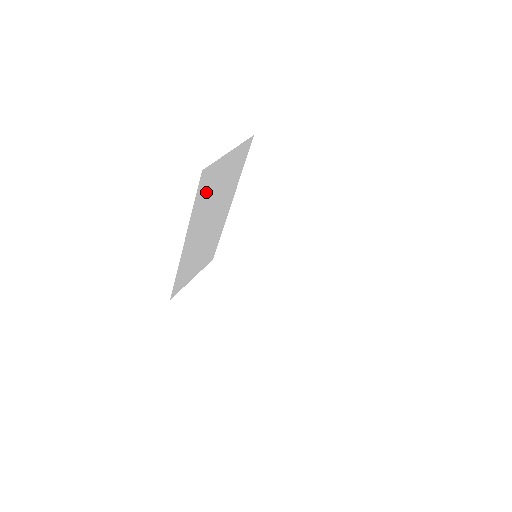
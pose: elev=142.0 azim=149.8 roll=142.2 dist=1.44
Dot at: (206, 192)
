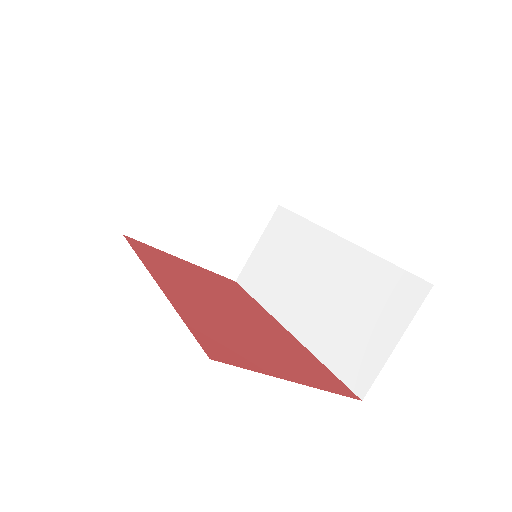
Dot at: occluded
